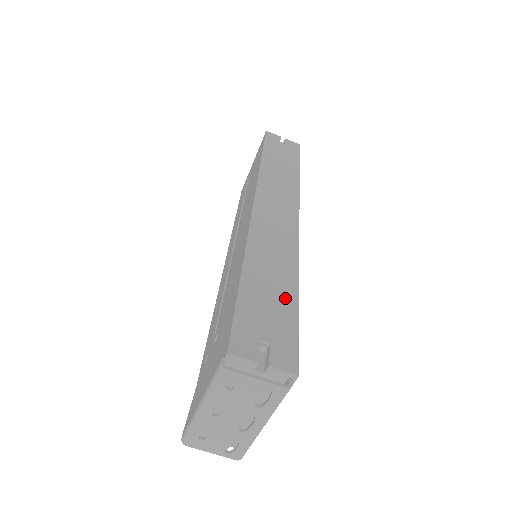
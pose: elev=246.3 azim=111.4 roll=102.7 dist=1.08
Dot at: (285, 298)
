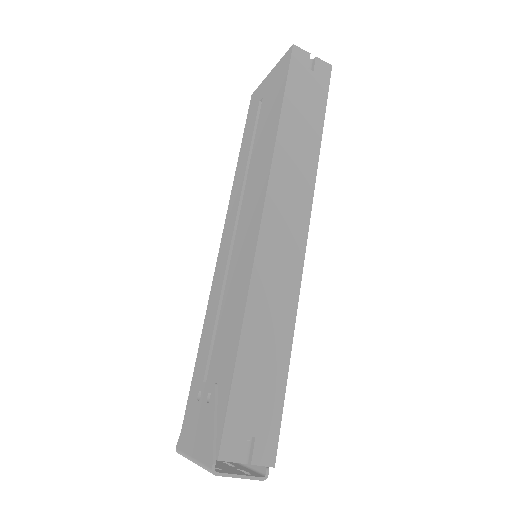
Dot at: (275, 374)
